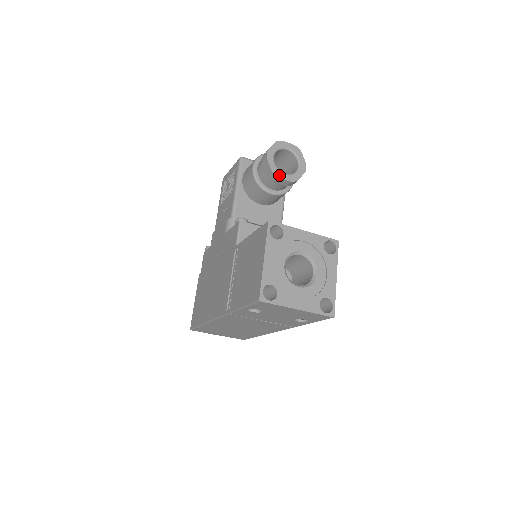
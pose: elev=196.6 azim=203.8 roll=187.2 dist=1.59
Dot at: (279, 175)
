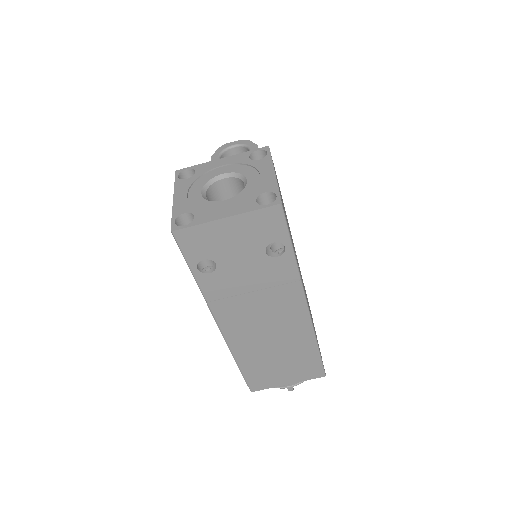
Dot at: occluded
